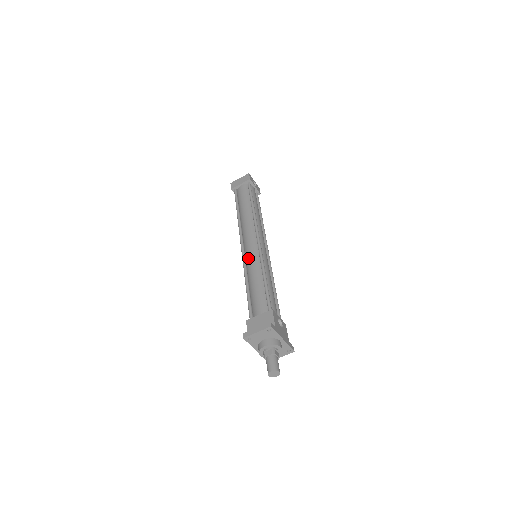
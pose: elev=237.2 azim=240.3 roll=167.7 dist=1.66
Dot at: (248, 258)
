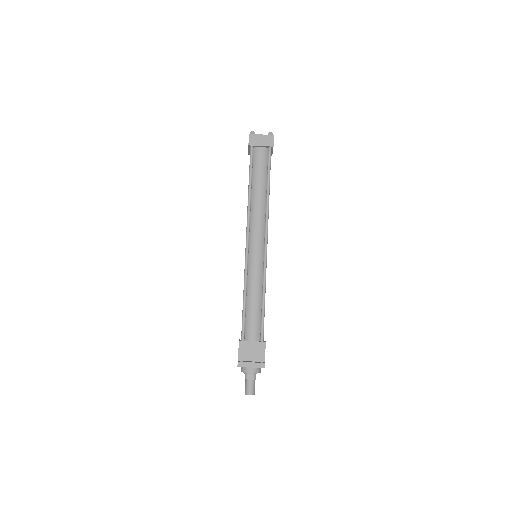
Dot at: (252, 264)
